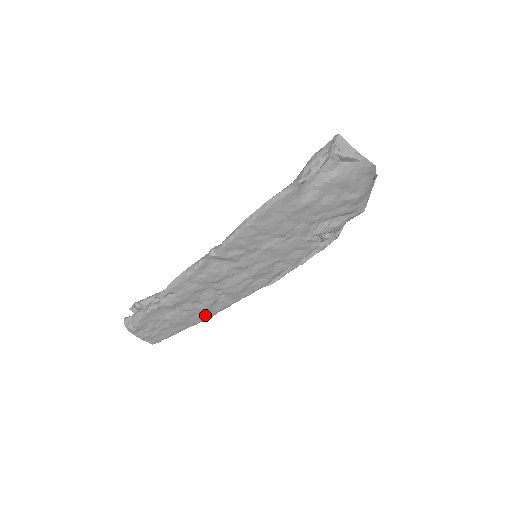
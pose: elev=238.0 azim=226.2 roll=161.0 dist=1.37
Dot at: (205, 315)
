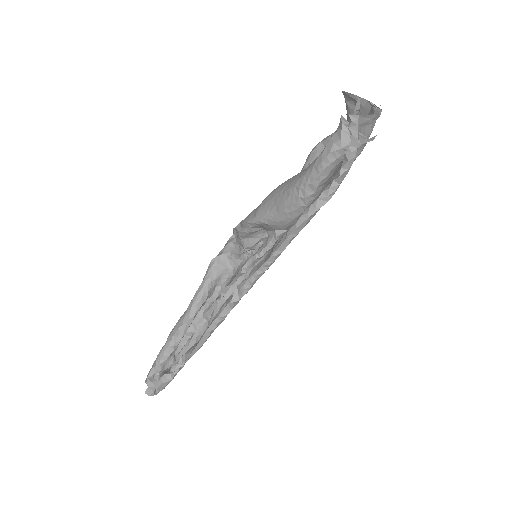
Dot at: occluded
